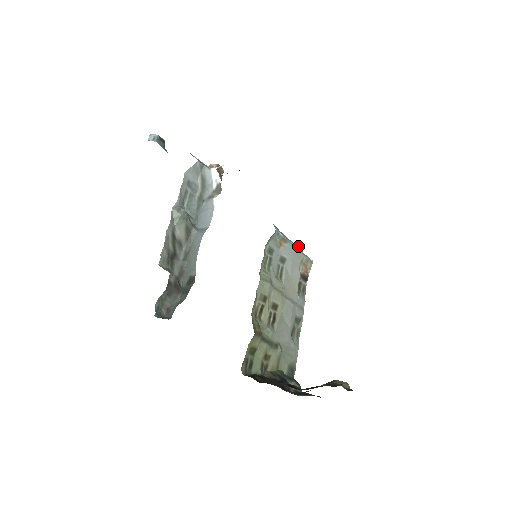
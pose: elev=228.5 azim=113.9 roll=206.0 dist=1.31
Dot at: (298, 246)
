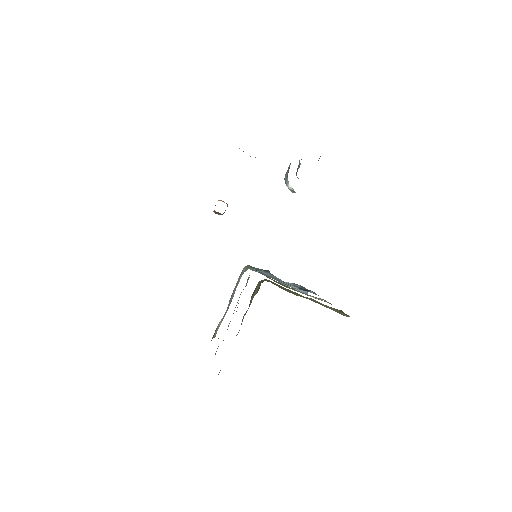
Dot at: occluded
